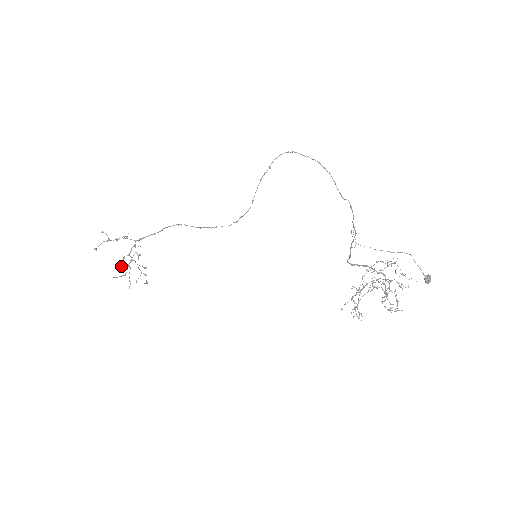
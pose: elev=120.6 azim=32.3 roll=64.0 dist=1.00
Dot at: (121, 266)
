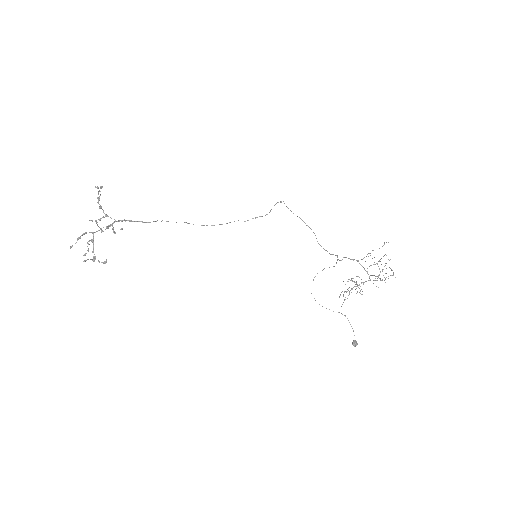
Dot at: (80, 236)
